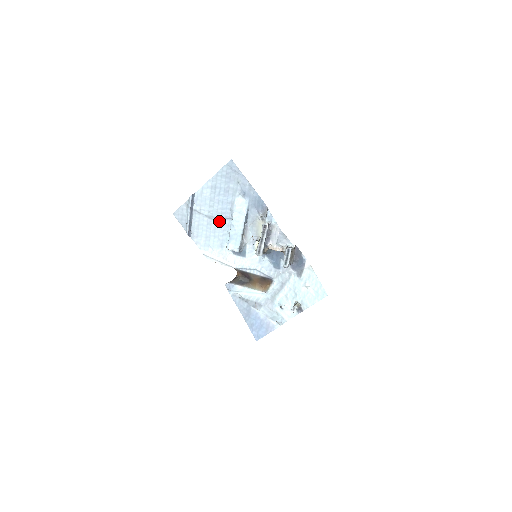
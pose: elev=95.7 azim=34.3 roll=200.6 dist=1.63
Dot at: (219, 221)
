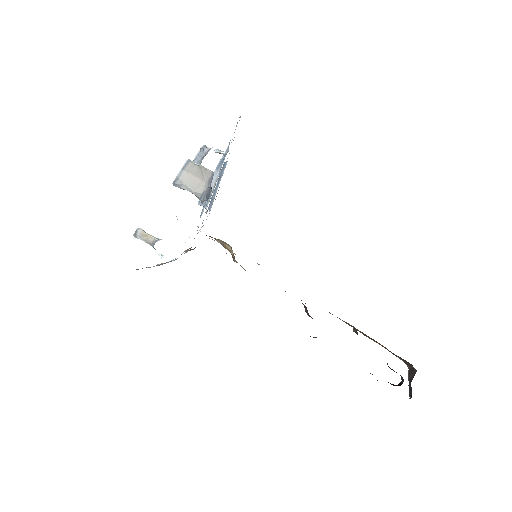
Dot at: occluded
